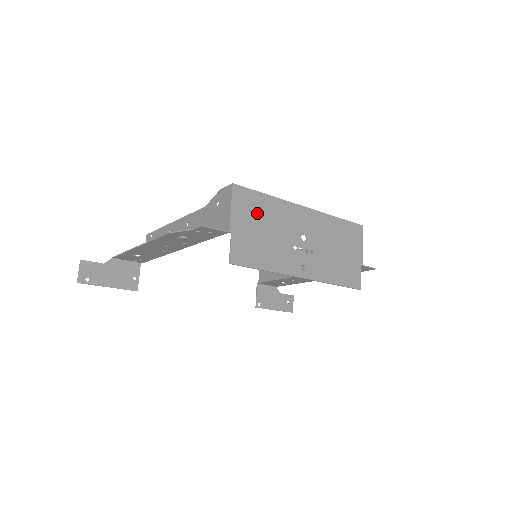
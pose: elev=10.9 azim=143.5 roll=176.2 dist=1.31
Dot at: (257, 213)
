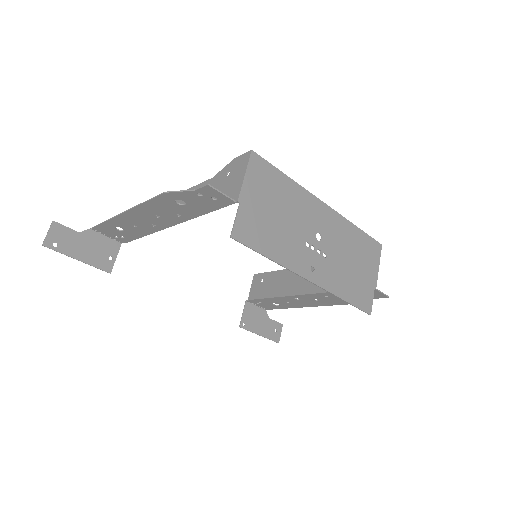
Dot at: (272, 192)
